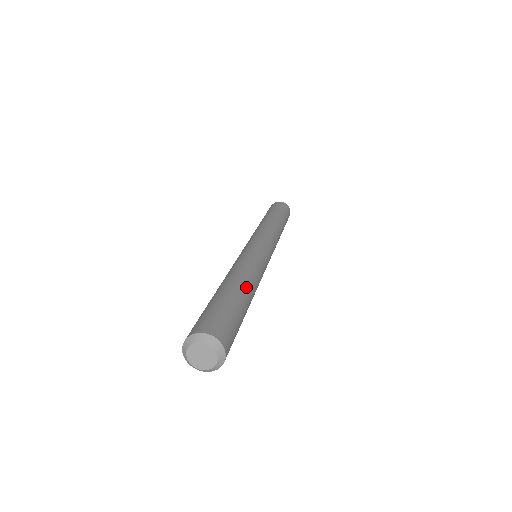
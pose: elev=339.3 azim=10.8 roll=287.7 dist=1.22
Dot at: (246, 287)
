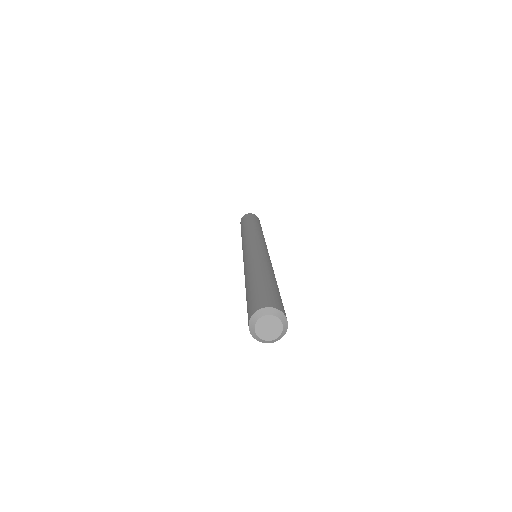
Dot at: (263, 271)
